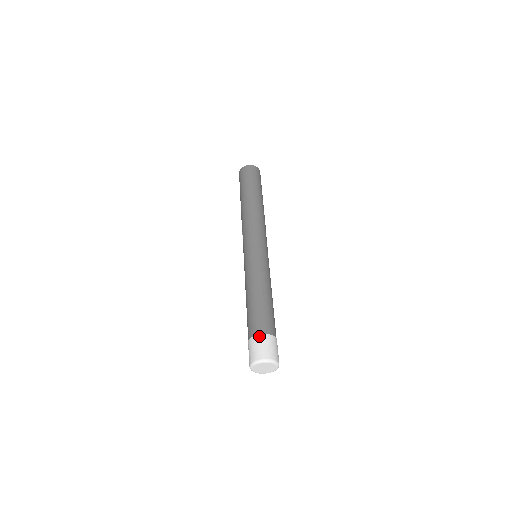
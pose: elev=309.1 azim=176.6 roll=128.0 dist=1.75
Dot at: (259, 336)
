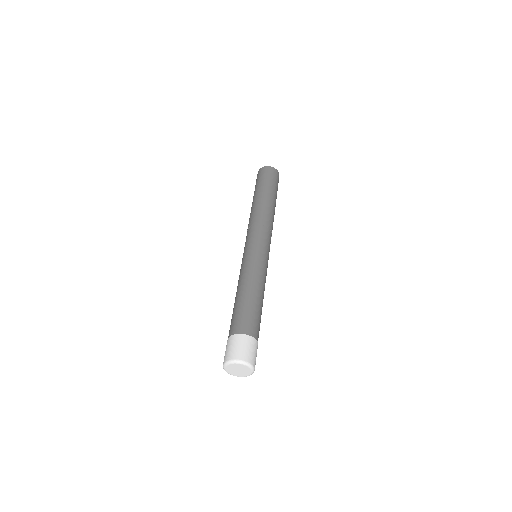
Dot at: (247, 336)
